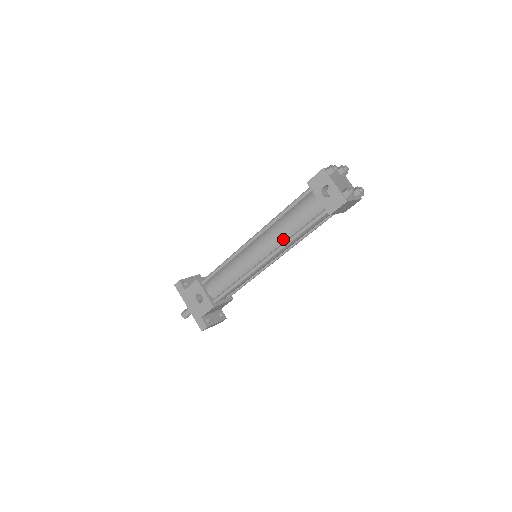
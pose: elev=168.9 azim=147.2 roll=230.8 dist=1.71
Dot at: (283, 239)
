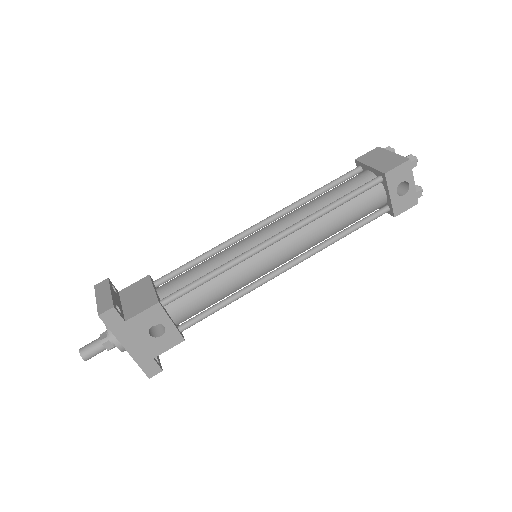
Dot at: (321, 239)
